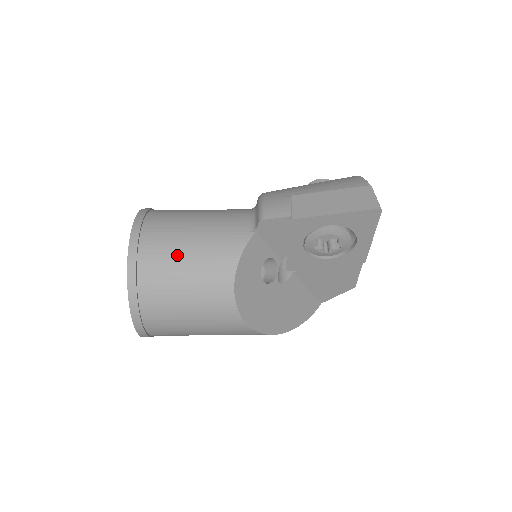
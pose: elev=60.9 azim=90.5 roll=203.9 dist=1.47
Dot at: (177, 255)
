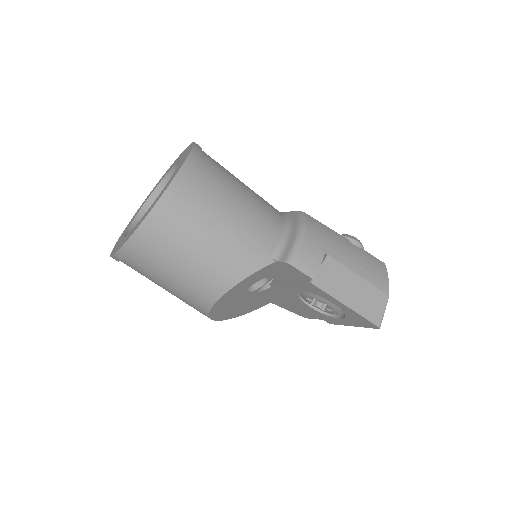
Dot at: (197, 238)
